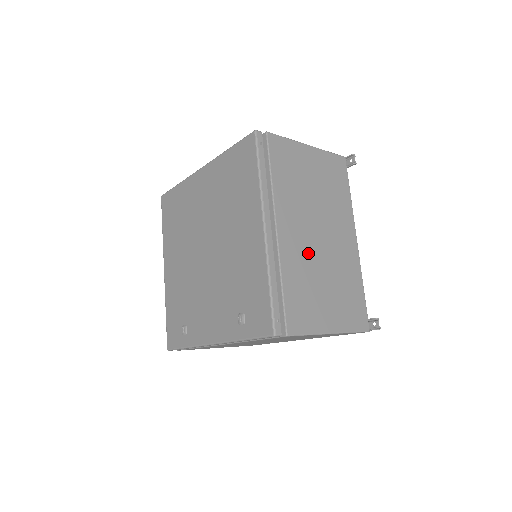
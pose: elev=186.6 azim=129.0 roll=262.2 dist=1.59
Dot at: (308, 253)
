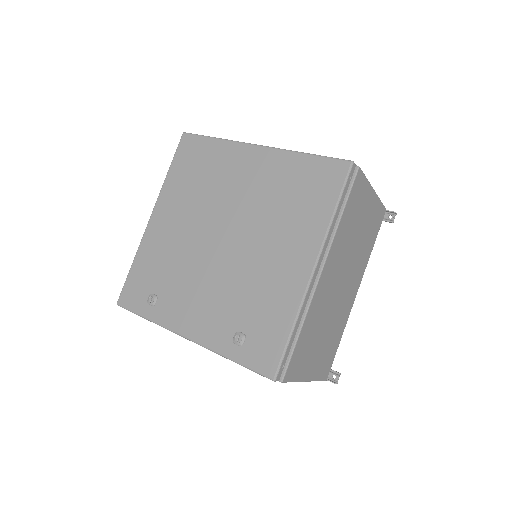
Dot at: (328, 301)
